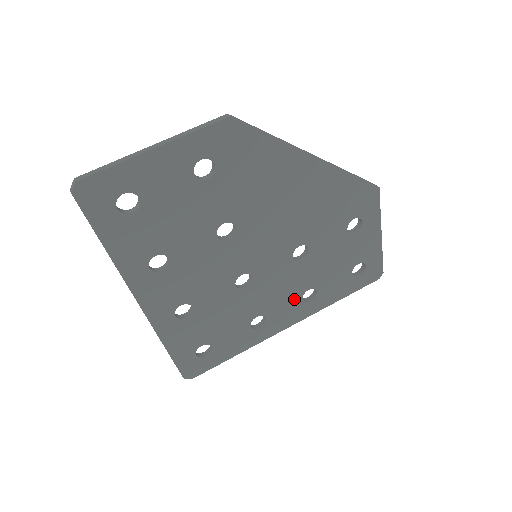
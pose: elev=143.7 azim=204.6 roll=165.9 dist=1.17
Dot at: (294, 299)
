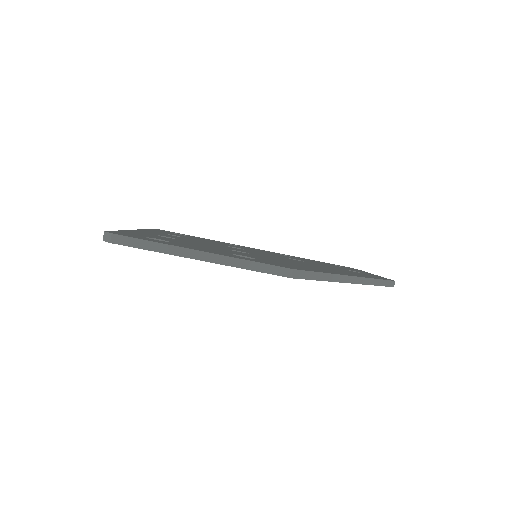
Dot at: occluded
